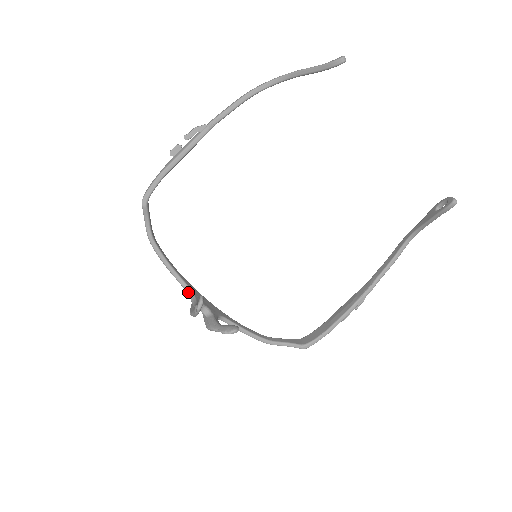
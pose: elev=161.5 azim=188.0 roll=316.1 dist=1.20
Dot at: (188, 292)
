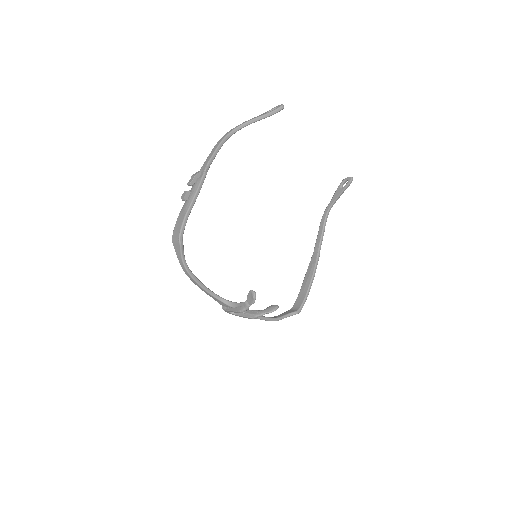
Dot at: (223, 301)
